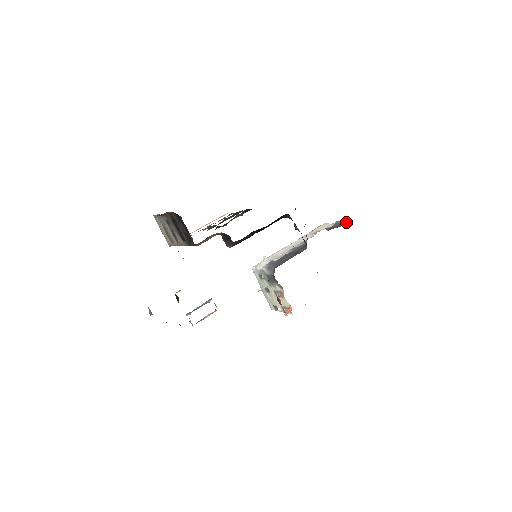
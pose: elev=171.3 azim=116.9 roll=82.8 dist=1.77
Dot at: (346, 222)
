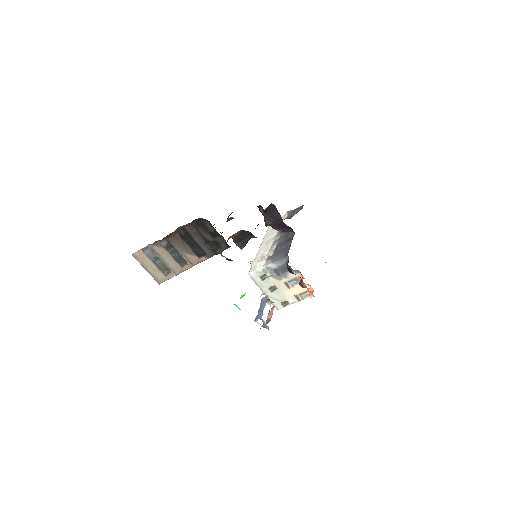
Dot at: (301, 206)
